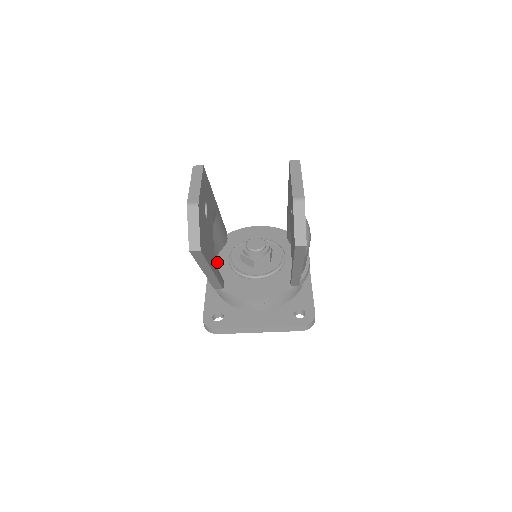
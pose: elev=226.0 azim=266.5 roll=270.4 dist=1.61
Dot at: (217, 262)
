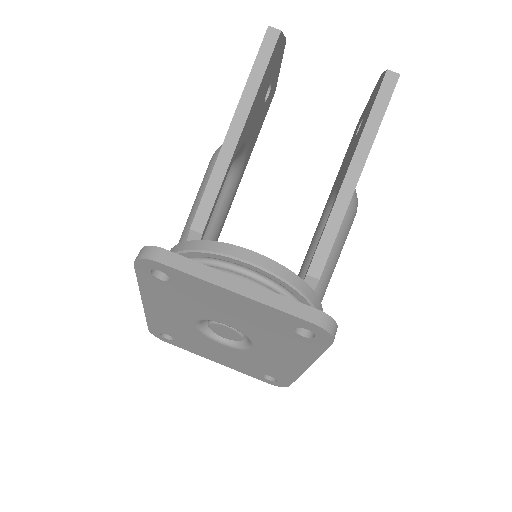
Dot at: occluded
